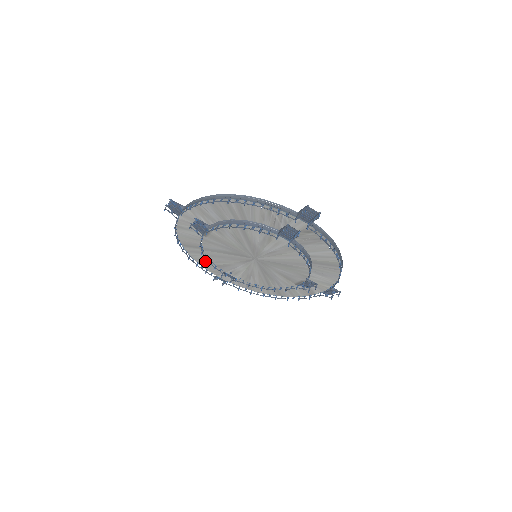
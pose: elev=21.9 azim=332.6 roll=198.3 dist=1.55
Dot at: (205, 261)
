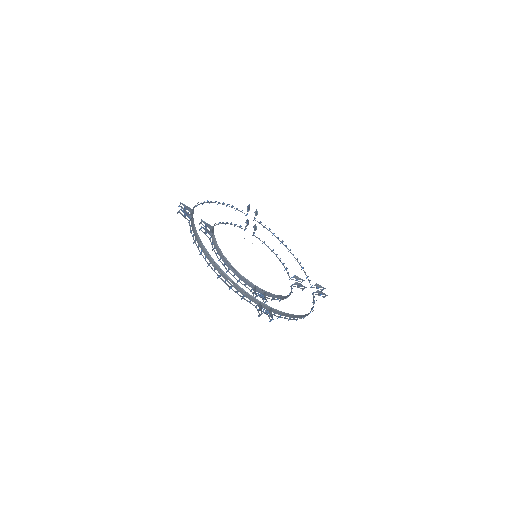
Dot at: occluded
